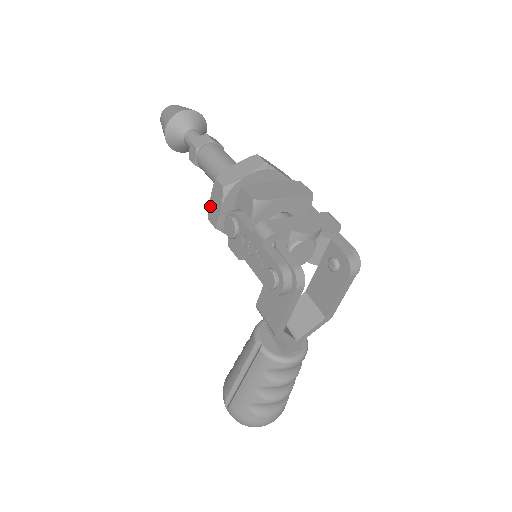
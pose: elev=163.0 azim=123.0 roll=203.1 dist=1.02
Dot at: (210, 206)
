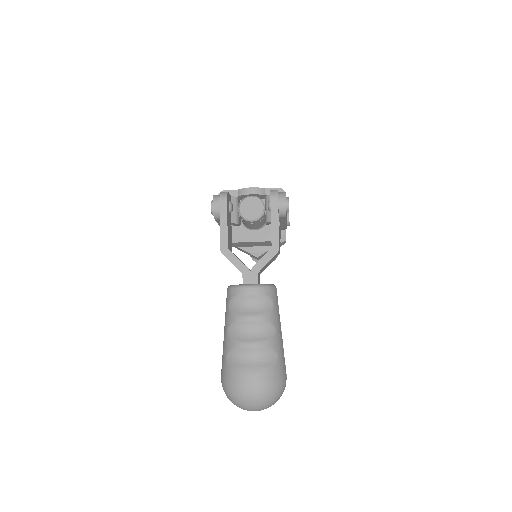
Dot at: occluded
